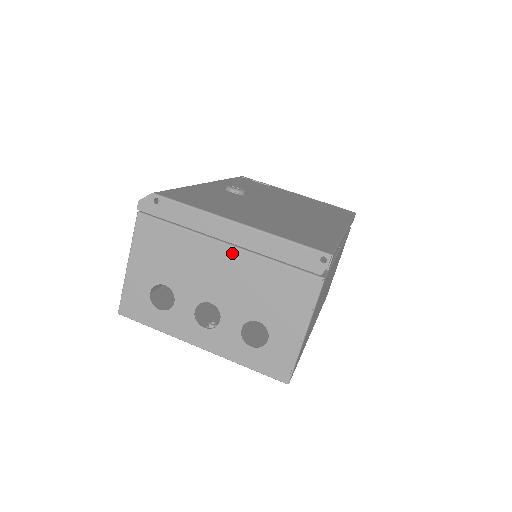
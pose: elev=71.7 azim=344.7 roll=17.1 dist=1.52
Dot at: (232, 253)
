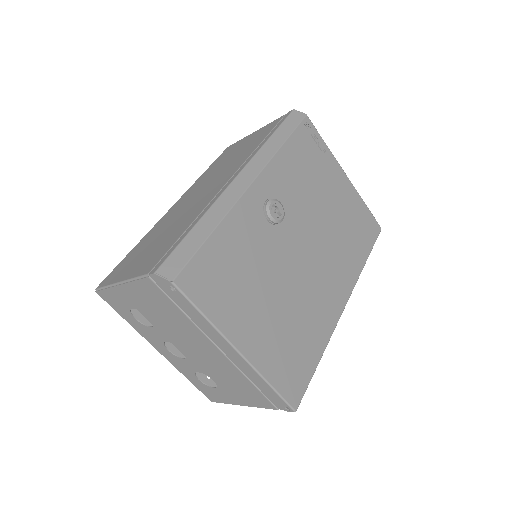
Dot at: (220, 355)
